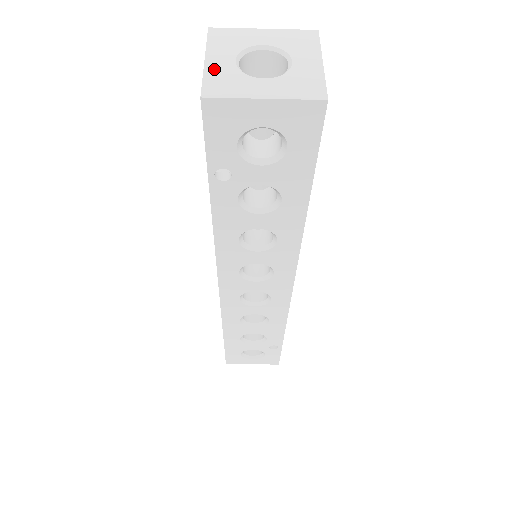
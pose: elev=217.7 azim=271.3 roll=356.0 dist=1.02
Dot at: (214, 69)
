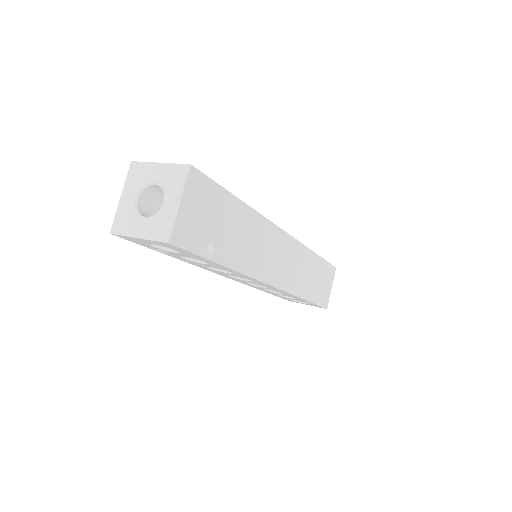
Dot at: (122, 207)
